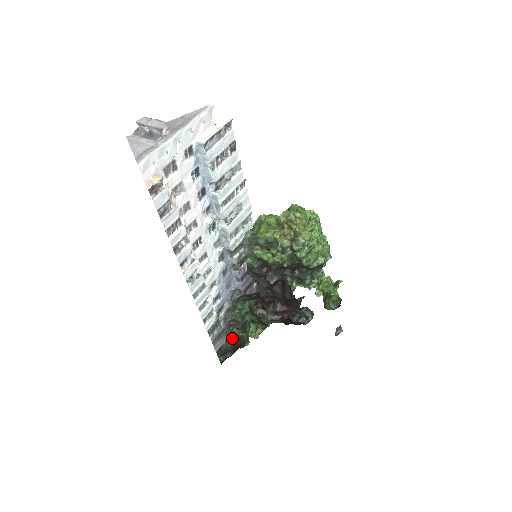
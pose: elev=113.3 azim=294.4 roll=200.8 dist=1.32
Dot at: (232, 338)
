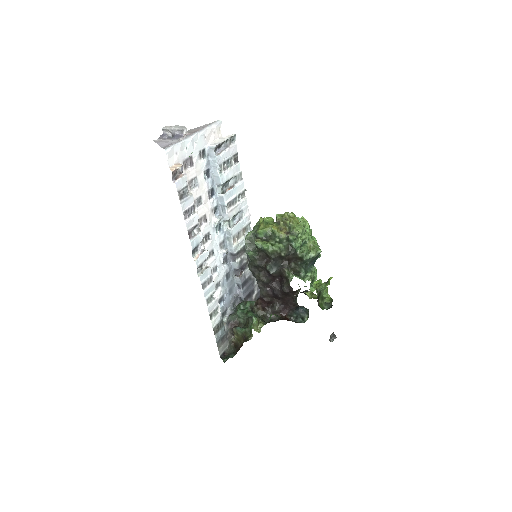
Dot at: (235, 342)
